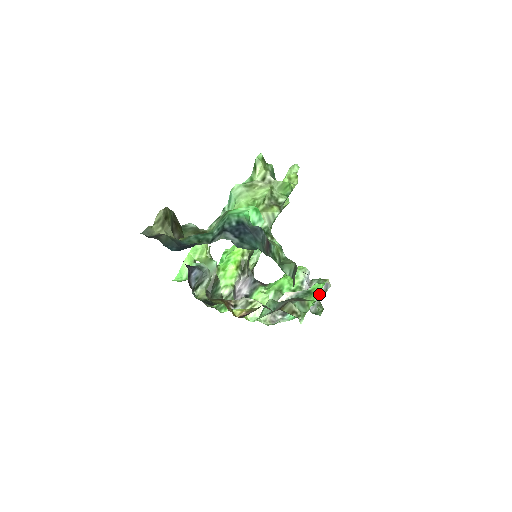
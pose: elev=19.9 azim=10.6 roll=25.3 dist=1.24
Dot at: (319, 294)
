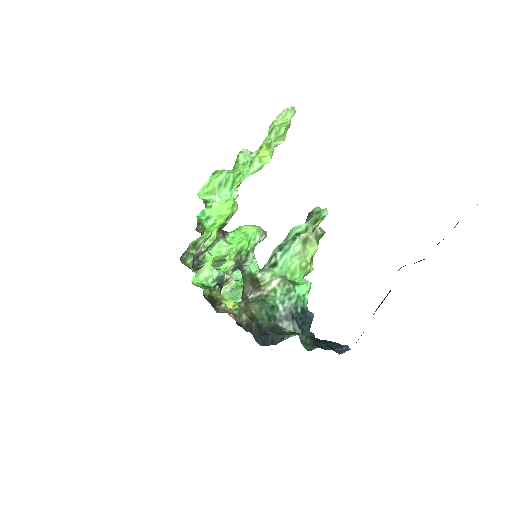
Dot at: occluded
